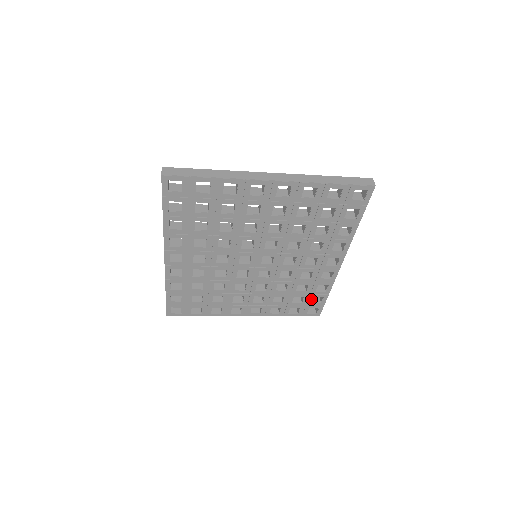
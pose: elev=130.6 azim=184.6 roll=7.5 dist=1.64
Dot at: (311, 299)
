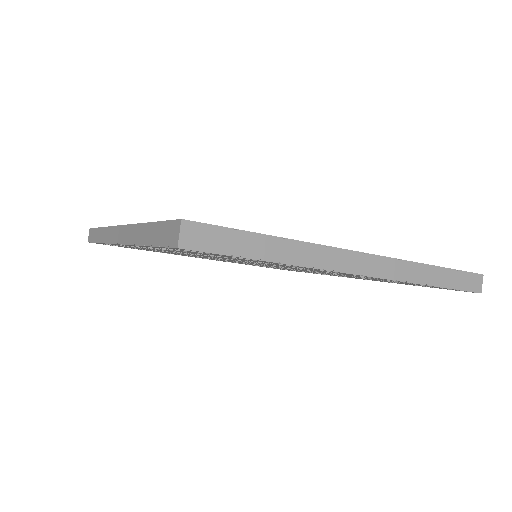
Dot at: occluded
